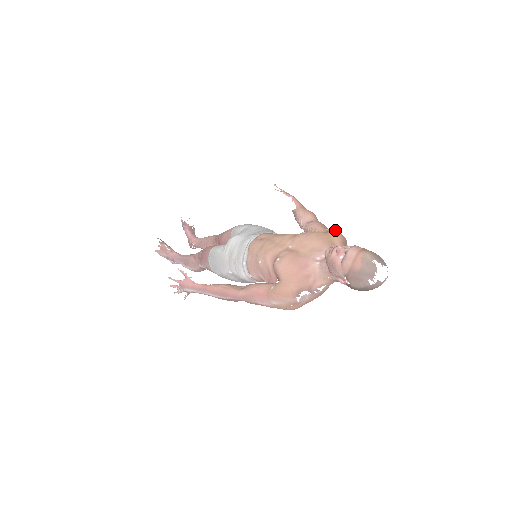
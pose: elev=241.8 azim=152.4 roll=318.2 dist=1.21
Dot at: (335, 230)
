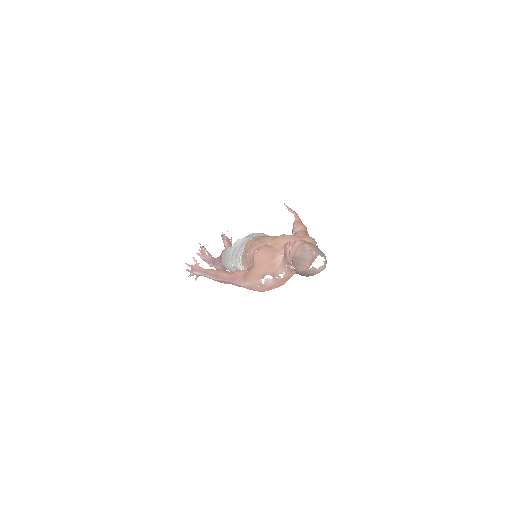
Dot at: occluded
